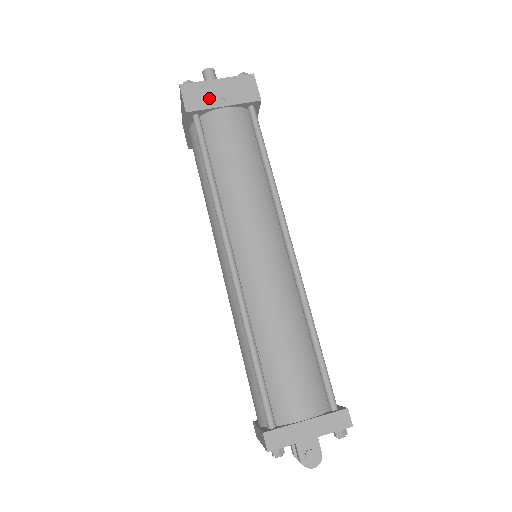
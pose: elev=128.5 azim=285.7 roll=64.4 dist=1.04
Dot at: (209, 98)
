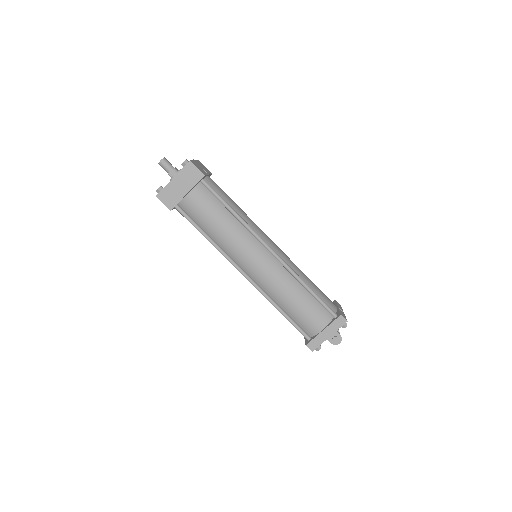
Dot at: (176, 194)
